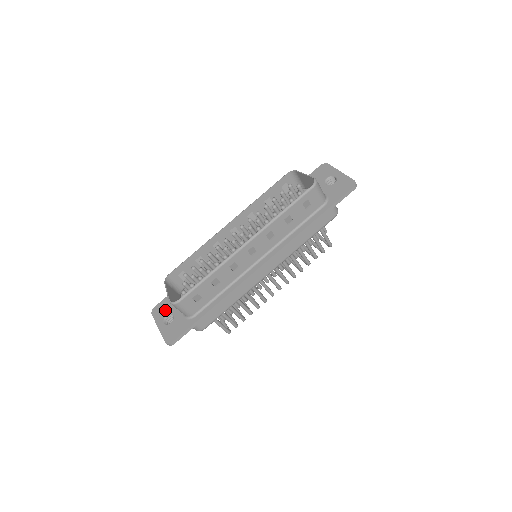
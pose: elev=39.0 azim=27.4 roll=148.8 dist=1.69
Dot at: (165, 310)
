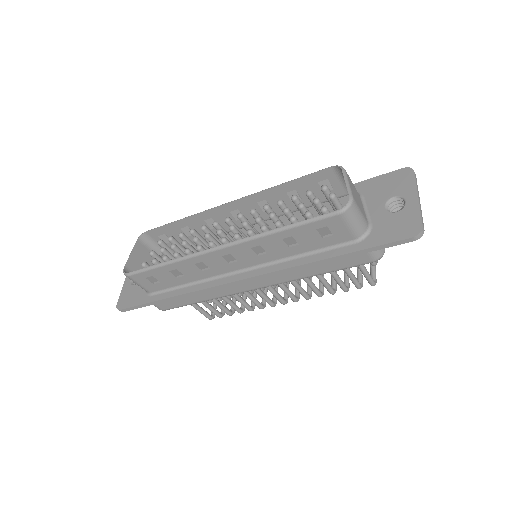
Dot at: occluded
